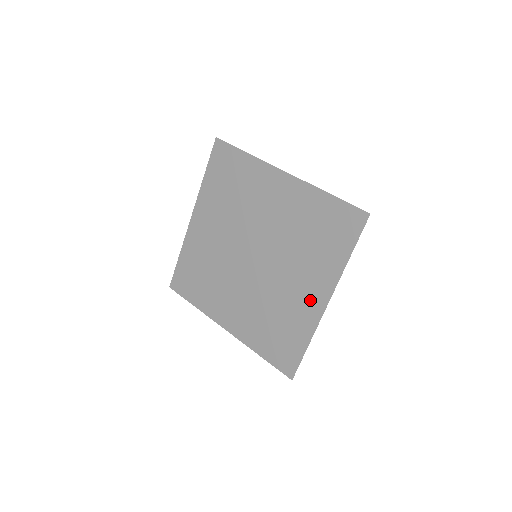
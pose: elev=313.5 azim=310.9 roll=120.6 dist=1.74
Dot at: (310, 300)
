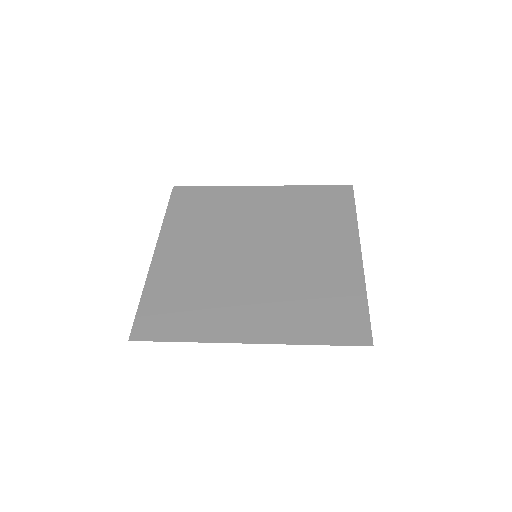
Dot at: (241, 323)
